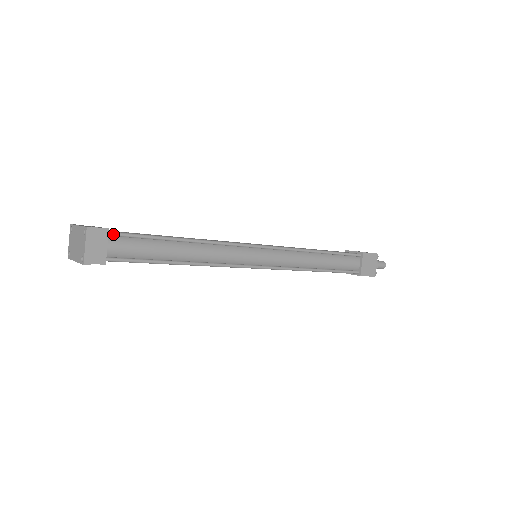
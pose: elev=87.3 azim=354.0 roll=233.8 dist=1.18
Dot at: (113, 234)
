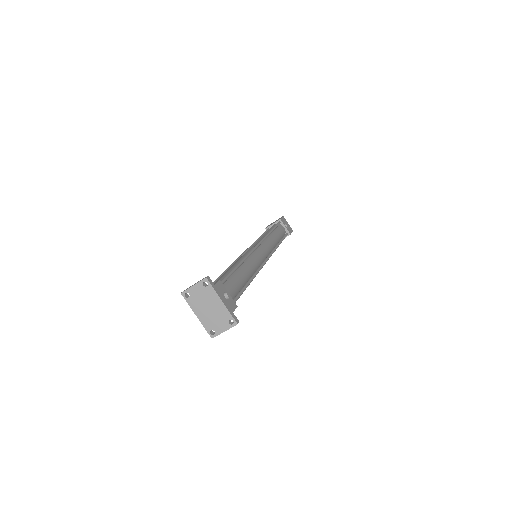
Dot at: occluded
